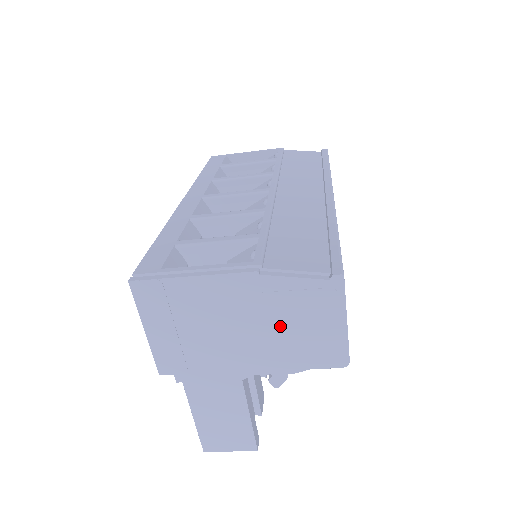
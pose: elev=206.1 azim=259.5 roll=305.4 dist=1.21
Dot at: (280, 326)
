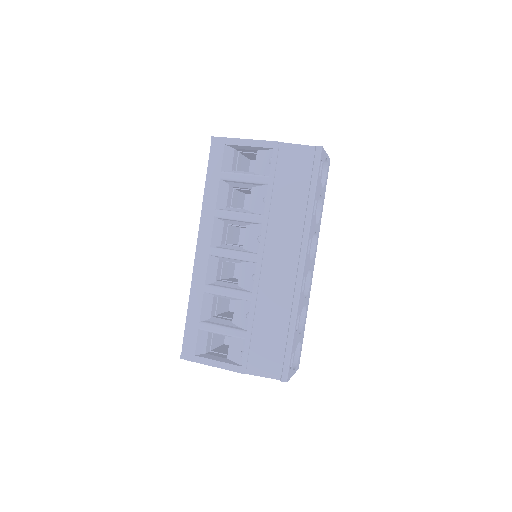
Dot at: occluded
